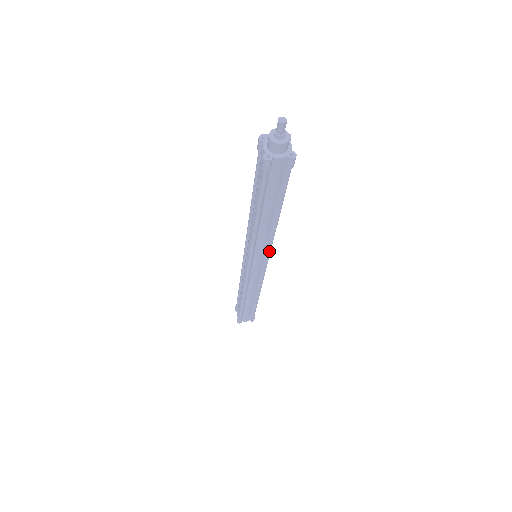
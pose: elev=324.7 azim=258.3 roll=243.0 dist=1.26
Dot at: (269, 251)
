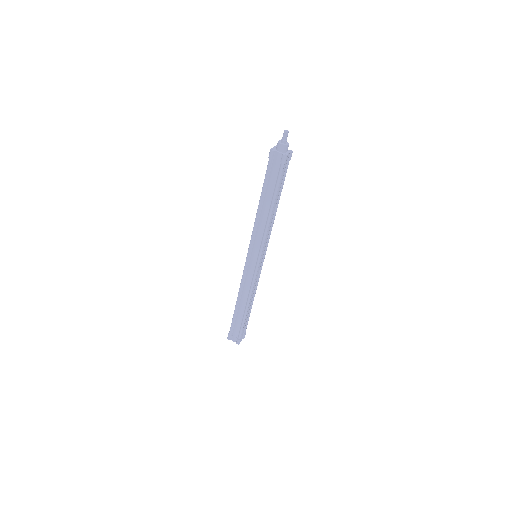
Dot at: occluded
